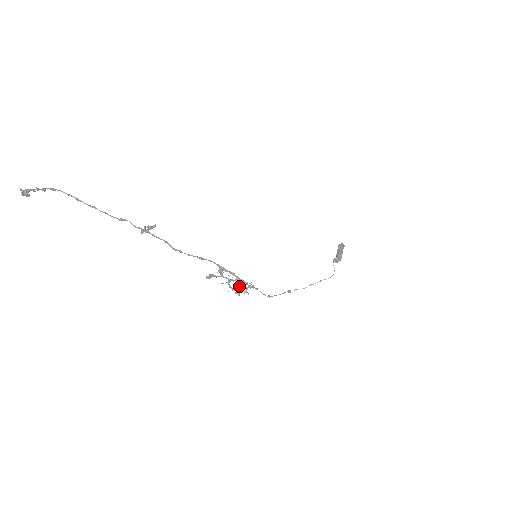
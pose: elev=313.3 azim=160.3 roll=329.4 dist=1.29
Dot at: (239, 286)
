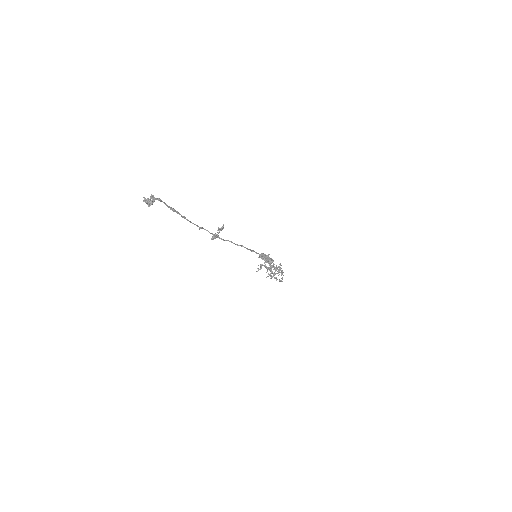
Dot at: (277, 268)
